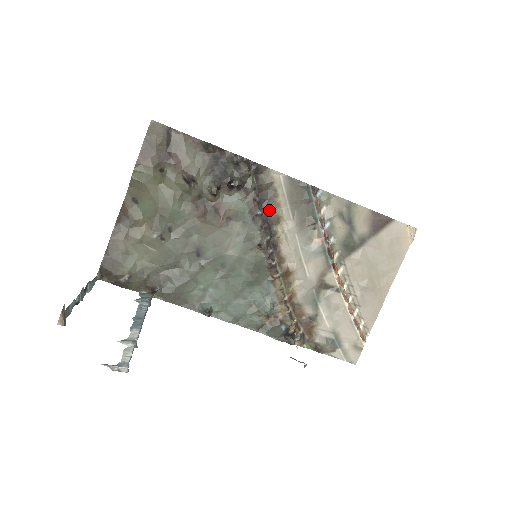
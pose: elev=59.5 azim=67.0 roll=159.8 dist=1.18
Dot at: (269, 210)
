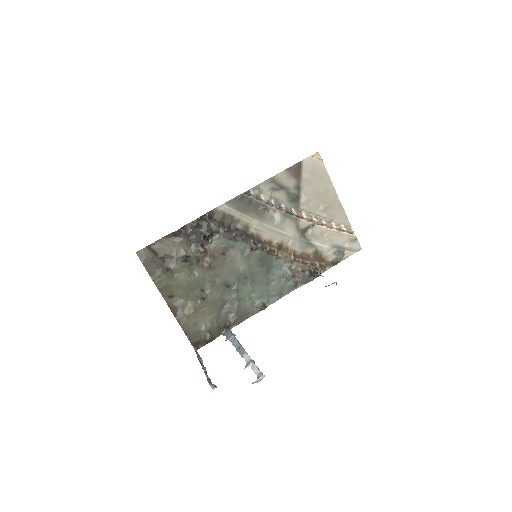
Dot at: (237, 228)
